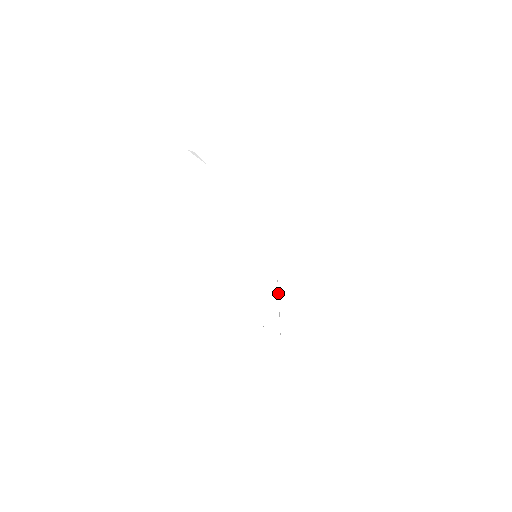
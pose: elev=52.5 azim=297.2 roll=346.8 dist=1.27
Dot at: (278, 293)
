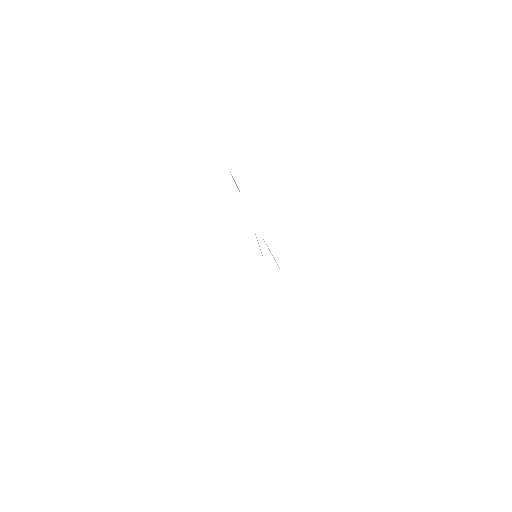
Dot at: occluded
